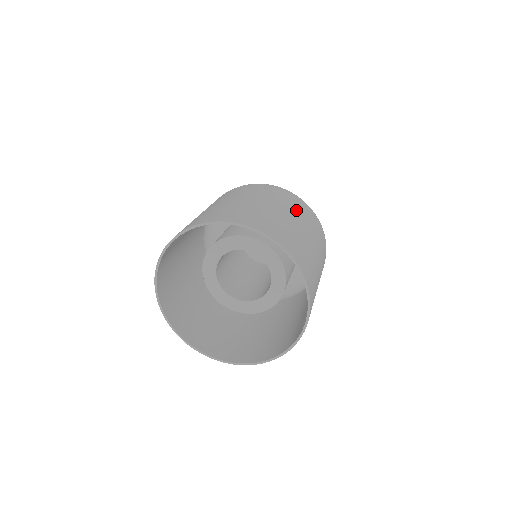
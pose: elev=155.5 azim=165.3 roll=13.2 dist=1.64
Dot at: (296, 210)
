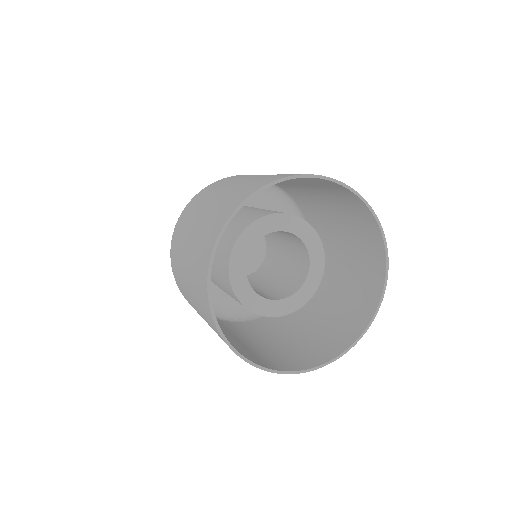
Dot at: occluded
